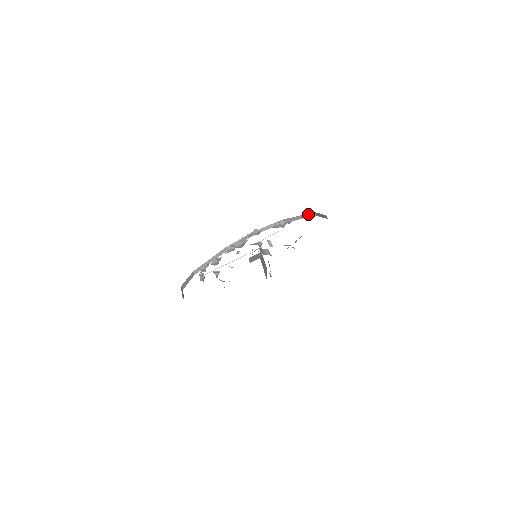
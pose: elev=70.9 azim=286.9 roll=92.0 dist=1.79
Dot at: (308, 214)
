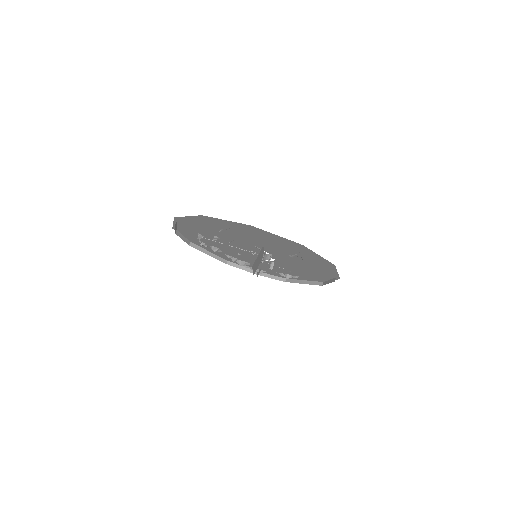
Dot at: (316, 282)
